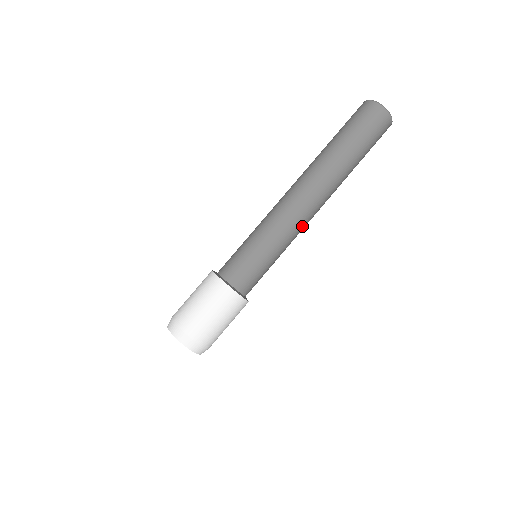
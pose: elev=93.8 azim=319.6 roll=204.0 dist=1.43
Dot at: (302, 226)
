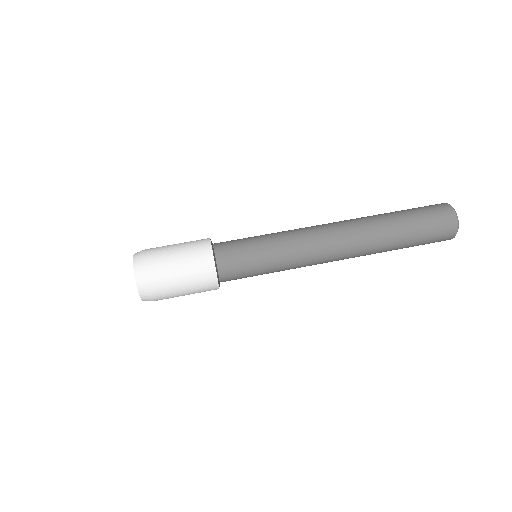
Dot at: occluded
